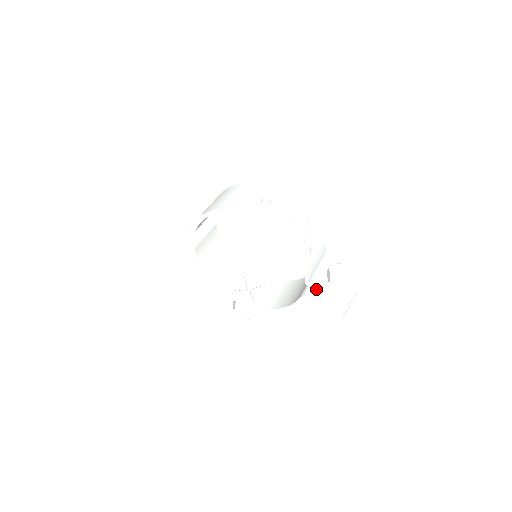
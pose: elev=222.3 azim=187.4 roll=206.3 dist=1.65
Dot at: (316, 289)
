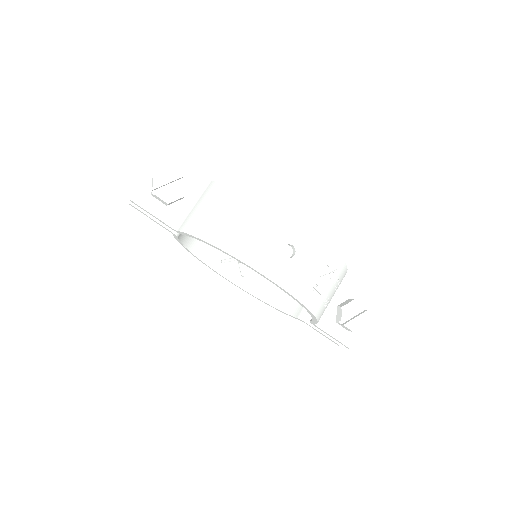
Dot at: (320, 329)
